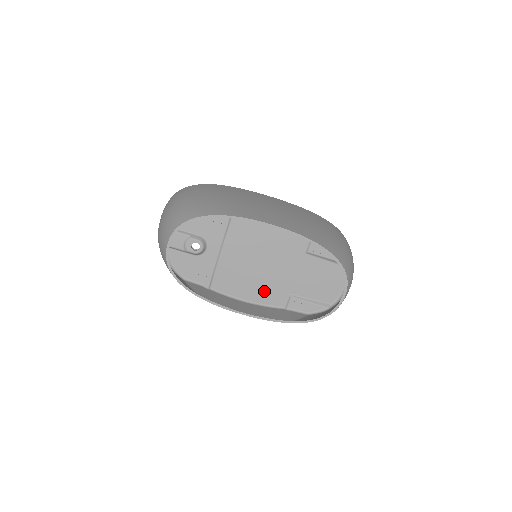
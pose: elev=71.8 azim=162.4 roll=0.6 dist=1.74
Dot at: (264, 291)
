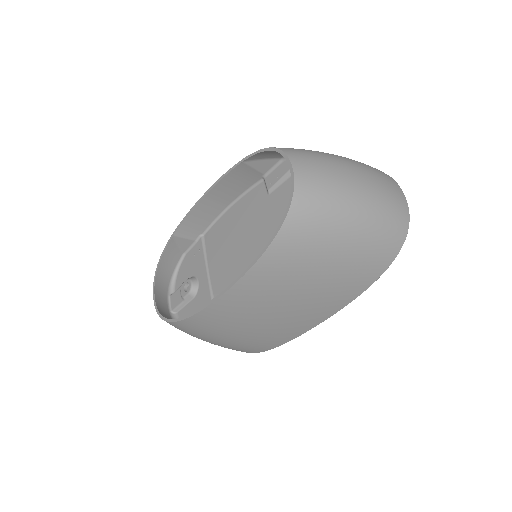
Dot at: occluded
